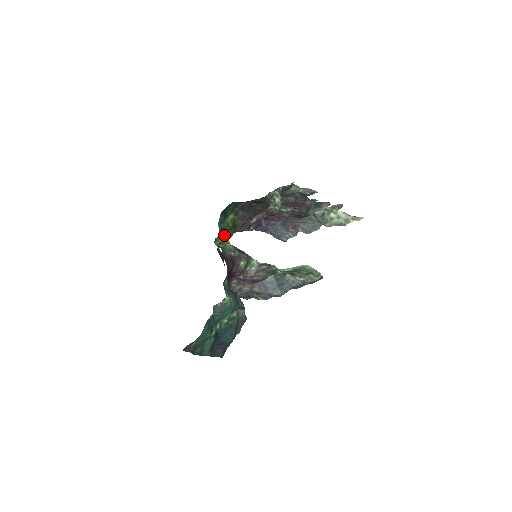
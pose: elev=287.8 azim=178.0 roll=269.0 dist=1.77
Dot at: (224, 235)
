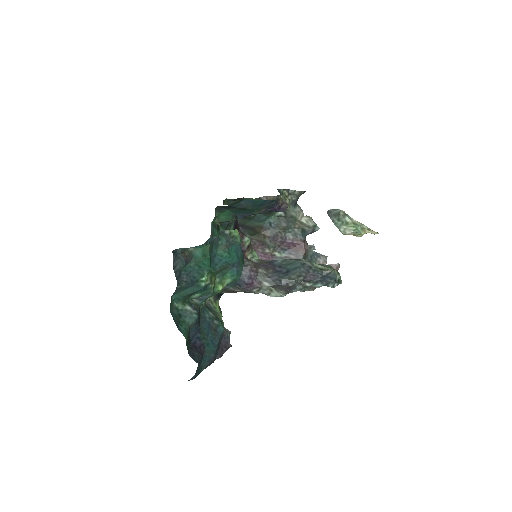
Dot at: occluded
